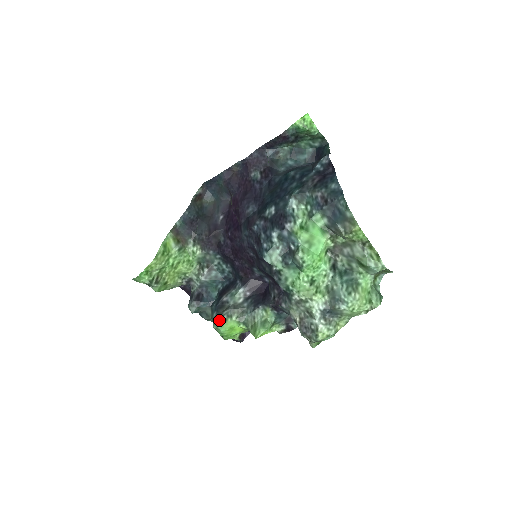
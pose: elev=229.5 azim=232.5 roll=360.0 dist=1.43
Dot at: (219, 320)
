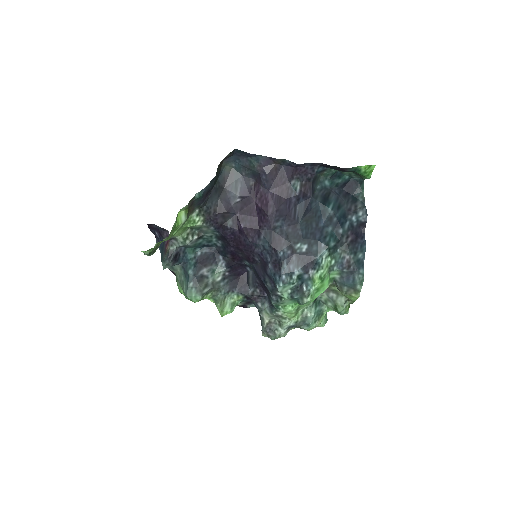
Dot at: (198, 296)
